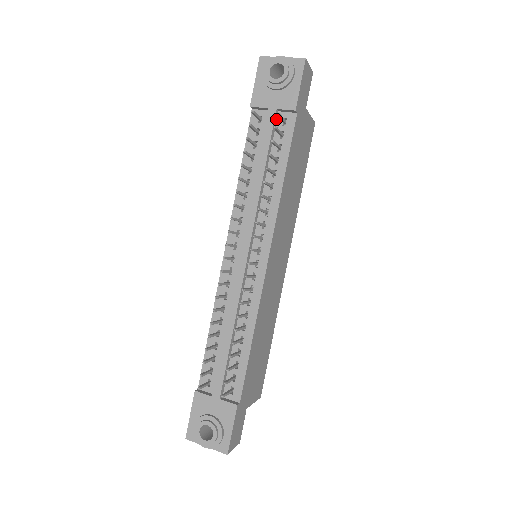
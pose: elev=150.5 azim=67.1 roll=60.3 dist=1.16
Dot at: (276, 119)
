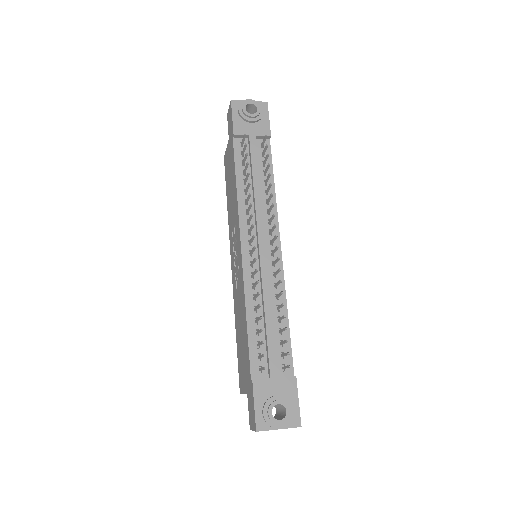
Dot at: (255, 144)
